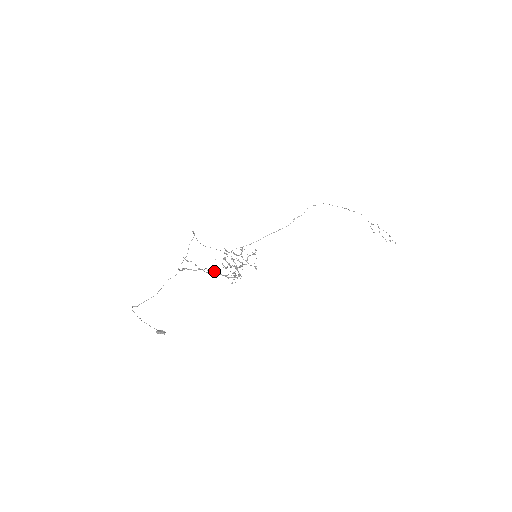
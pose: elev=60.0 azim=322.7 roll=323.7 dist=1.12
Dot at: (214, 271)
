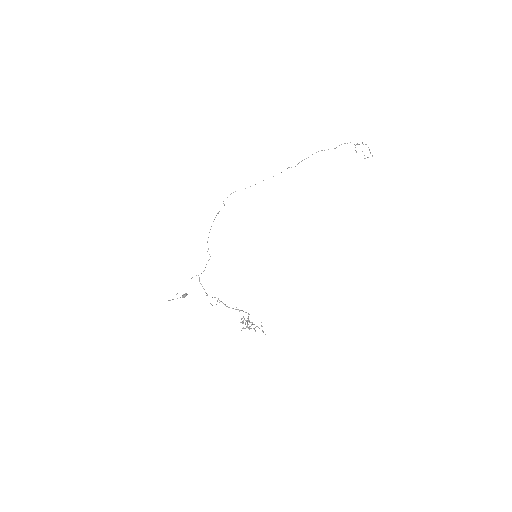
Dot at: occluded
